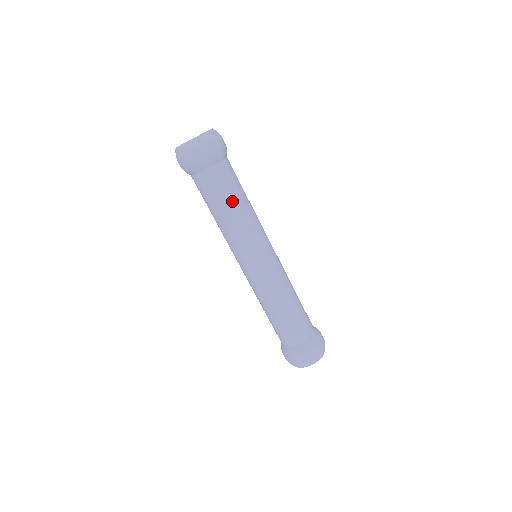
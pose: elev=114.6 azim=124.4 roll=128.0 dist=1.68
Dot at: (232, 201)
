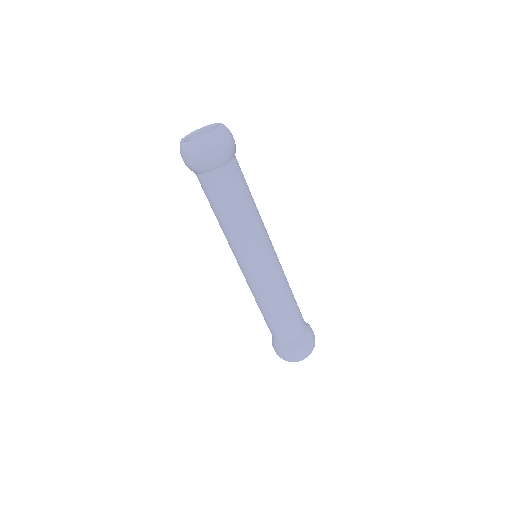
Dot at: (239, 204)
